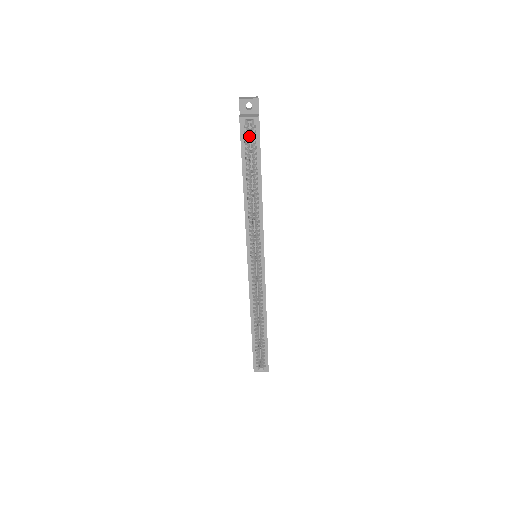
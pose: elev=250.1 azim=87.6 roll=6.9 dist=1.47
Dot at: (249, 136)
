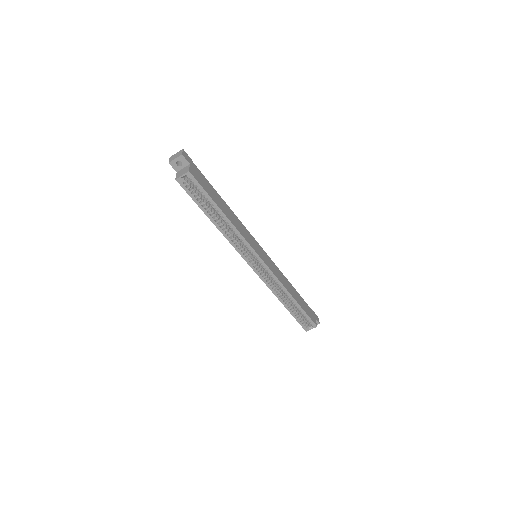
Dot at: (192, 185)
